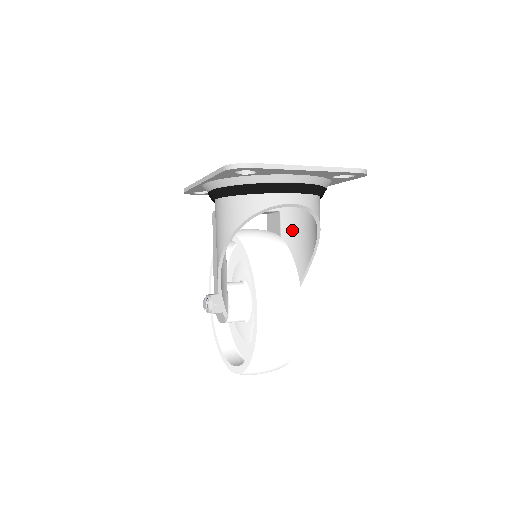
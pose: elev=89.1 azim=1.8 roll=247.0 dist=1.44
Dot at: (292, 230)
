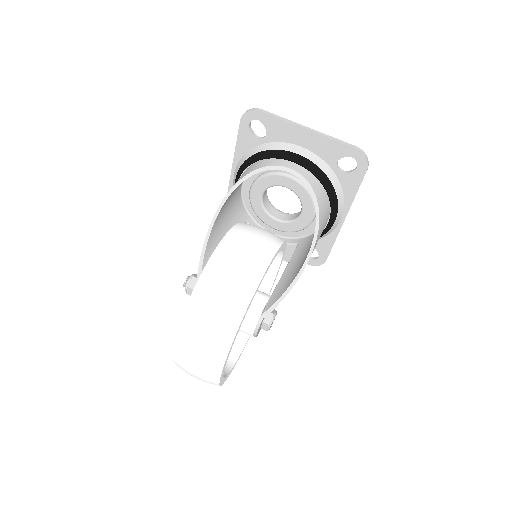
Dot at: (302, 252)
